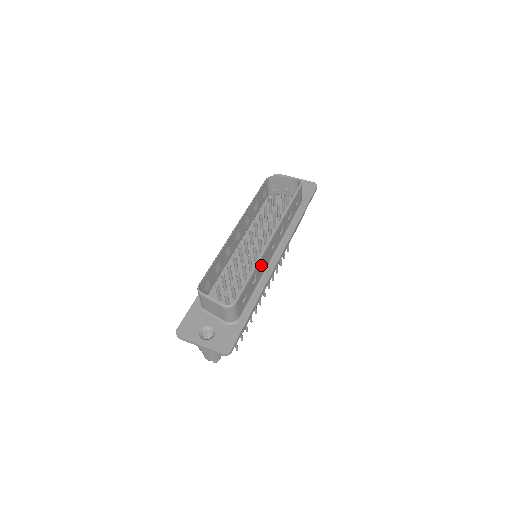
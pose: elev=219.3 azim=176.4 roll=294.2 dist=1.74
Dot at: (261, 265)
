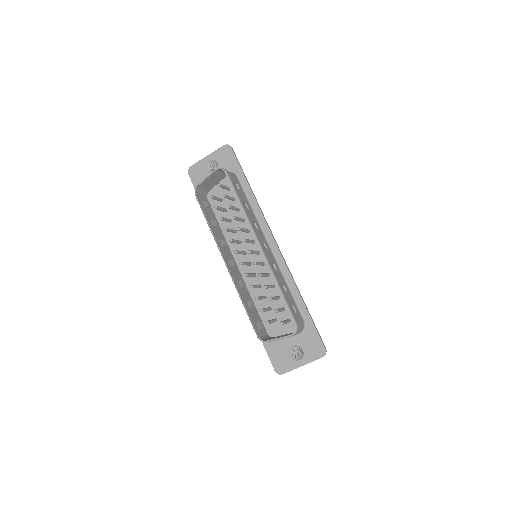
Dot at: (275, 272)
